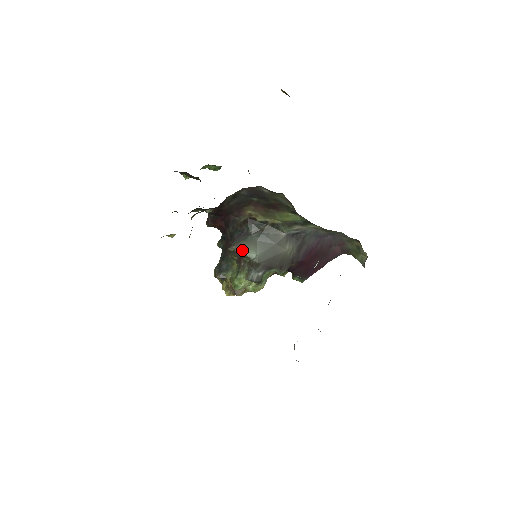
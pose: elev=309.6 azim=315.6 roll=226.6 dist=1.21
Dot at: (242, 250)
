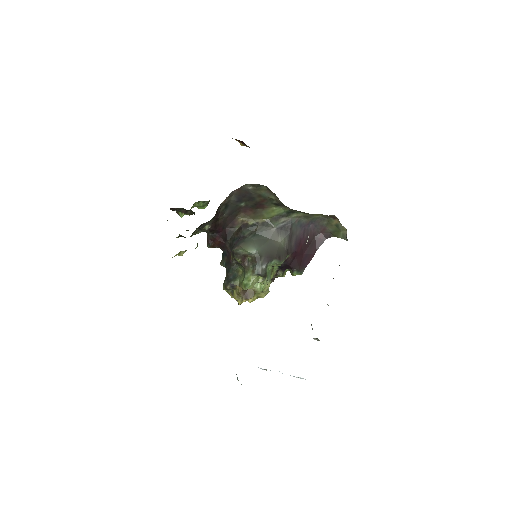
Dot at: (243, 249)
